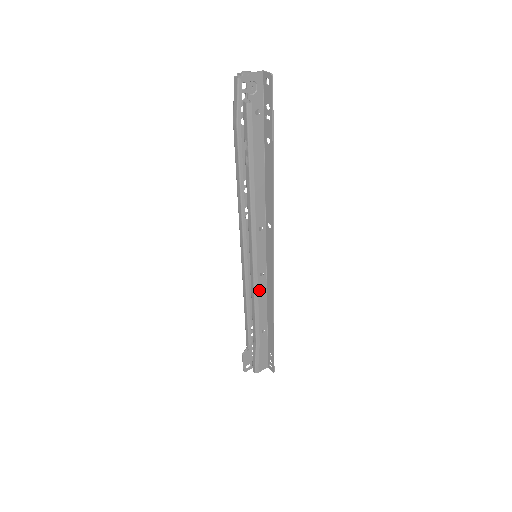
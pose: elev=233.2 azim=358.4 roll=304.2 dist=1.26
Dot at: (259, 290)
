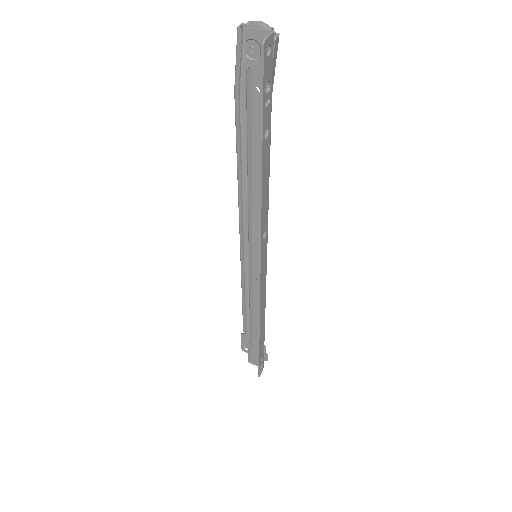
Dot at: (255, 291)
